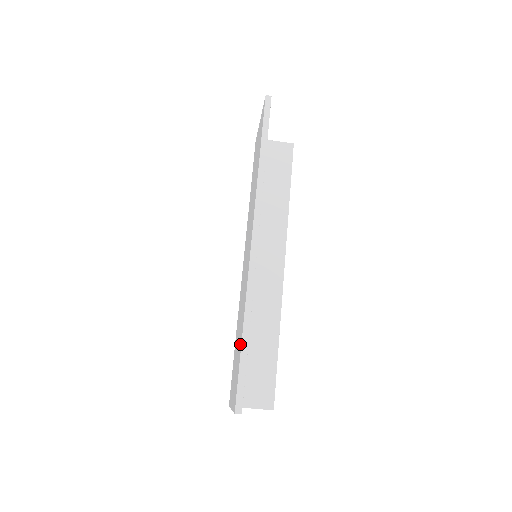
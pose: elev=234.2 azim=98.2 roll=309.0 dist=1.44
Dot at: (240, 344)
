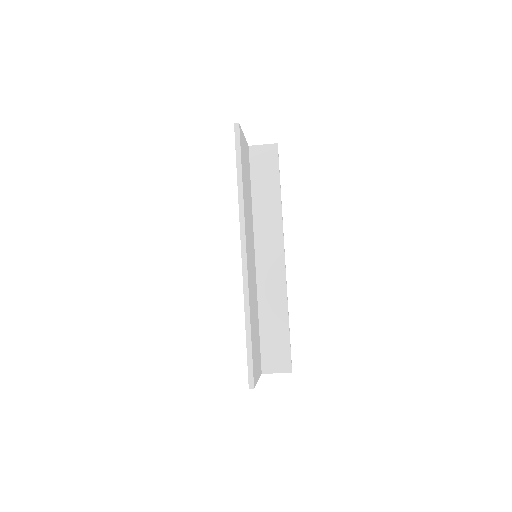
Dot at: occluded
